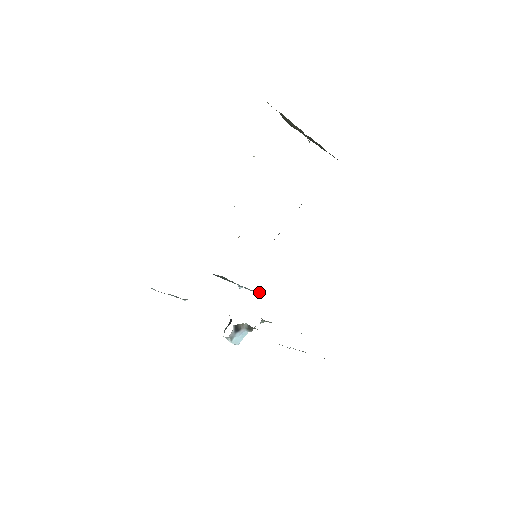
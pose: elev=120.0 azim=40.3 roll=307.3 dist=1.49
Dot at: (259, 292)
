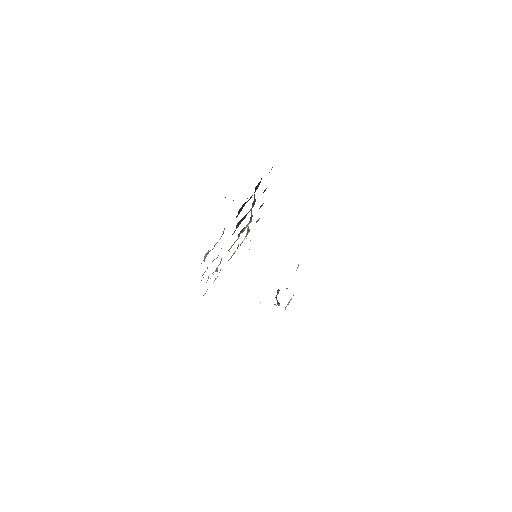
Dot at: occluded
